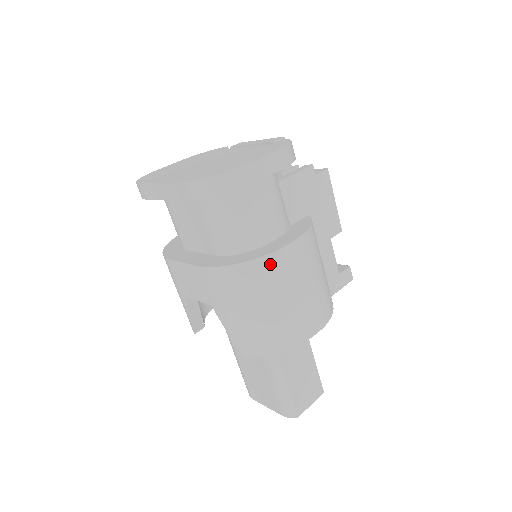
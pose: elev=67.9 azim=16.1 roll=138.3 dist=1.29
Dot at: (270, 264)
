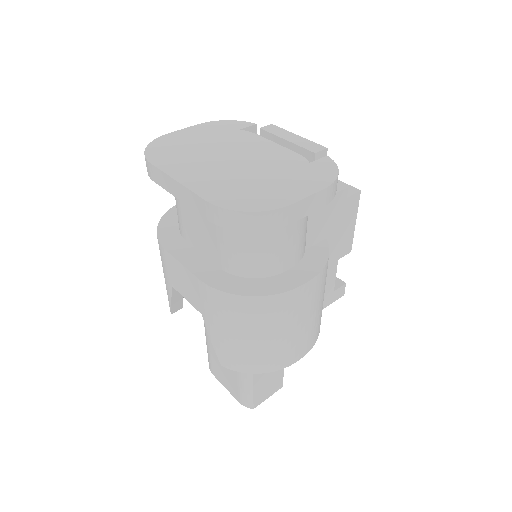
Dot at: (278, 302)
